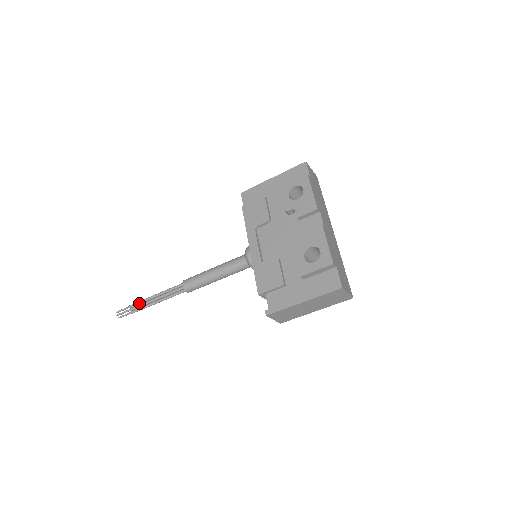
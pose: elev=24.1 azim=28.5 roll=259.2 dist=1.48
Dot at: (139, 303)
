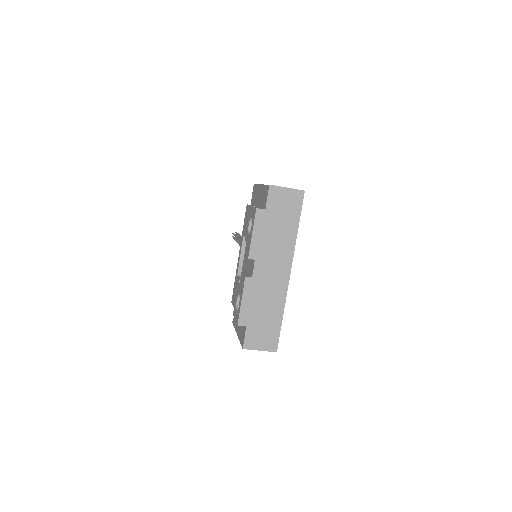
Dot at: occluded
